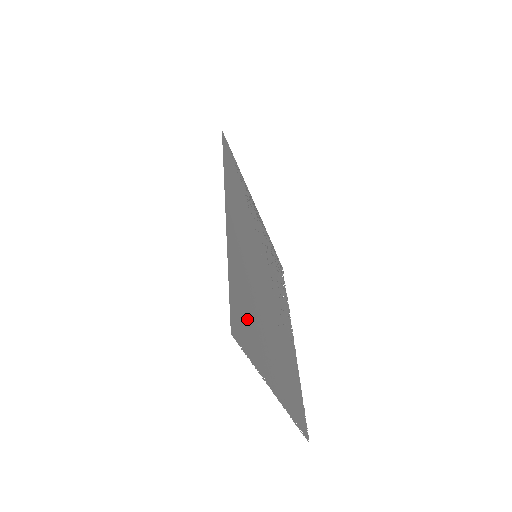
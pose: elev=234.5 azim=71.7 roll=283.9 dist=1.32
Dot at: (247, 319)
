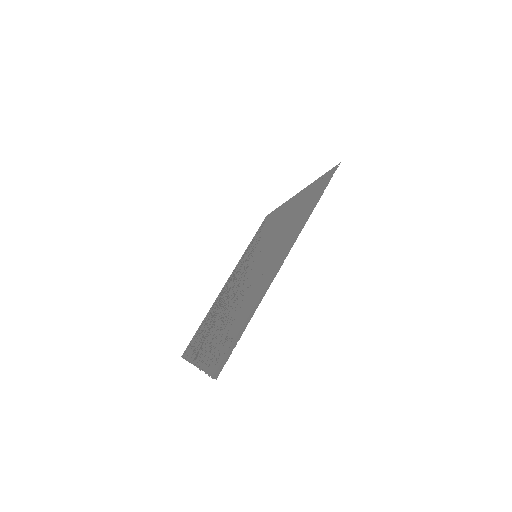
Dot at: (307, 204)
